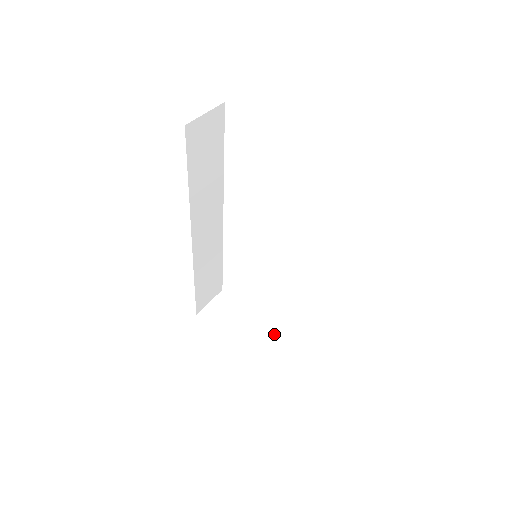
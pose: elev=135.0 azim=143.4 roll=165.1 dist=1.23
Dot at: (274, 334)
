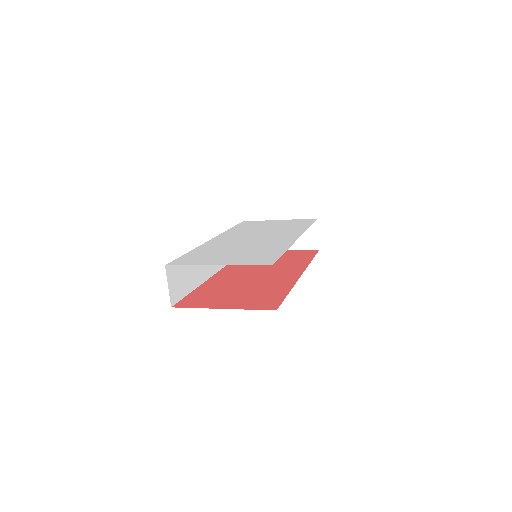
Dot at: occluded
